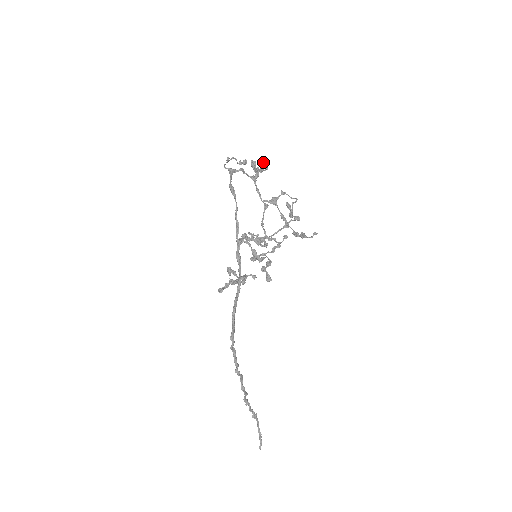
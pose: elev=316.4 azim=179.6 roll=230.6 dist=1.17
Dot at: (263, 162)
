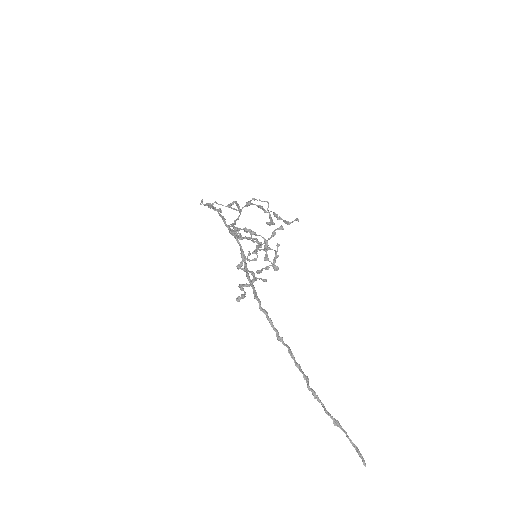
Dot at: (233, 201)
